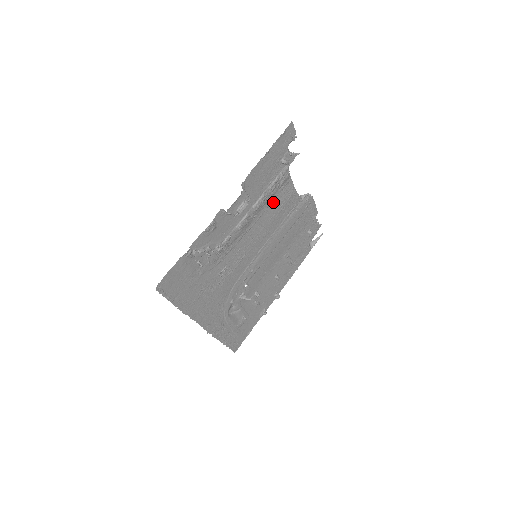
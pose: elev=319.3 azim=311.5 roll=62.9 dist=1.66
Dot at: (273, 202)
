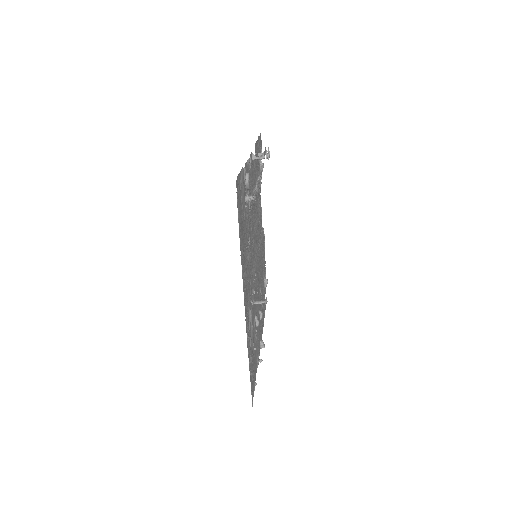
Dot at: (257, 203)
